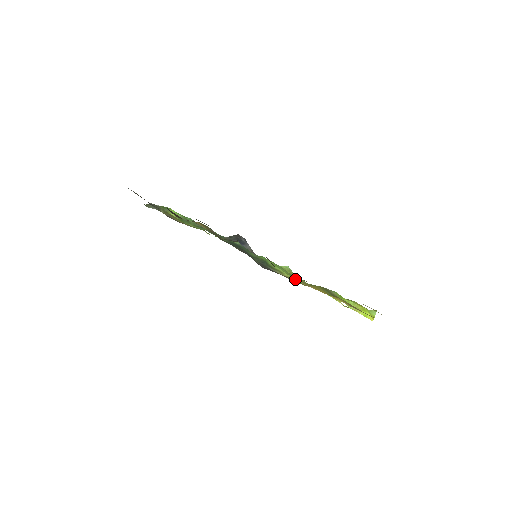
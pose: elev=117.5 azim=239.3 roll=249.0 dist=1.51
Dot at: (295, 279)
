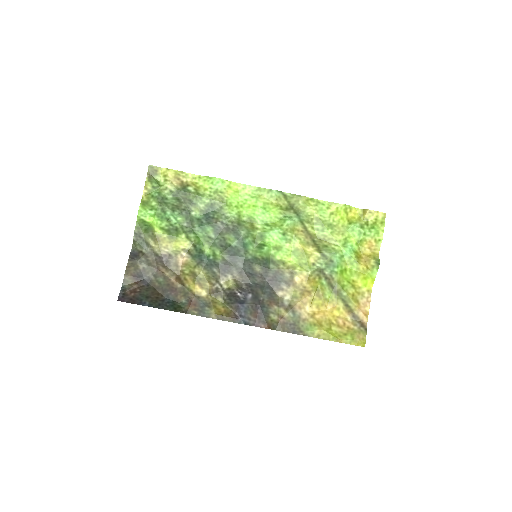
Dot at: (298, 266)
